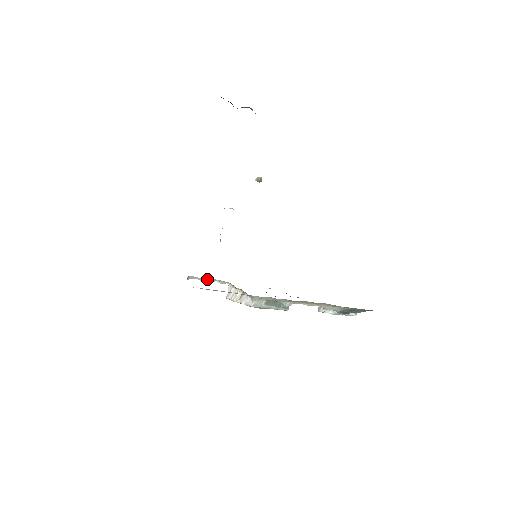
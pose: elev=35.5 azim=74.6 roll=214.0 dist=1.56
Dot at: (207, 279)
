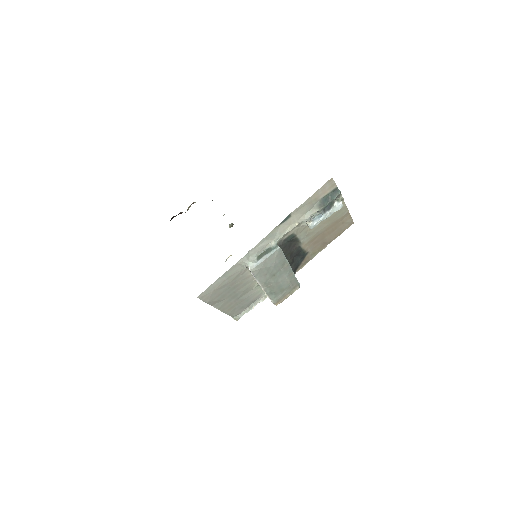
Dot at: (250, 307)
